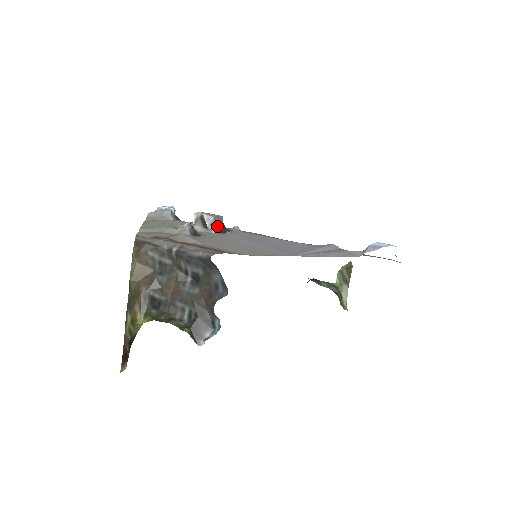
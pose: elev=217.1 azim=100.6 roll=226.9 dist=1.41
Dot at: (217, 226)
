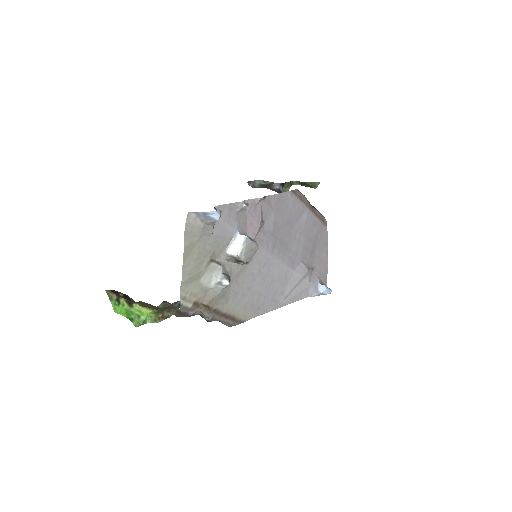
Dot at: occluded
